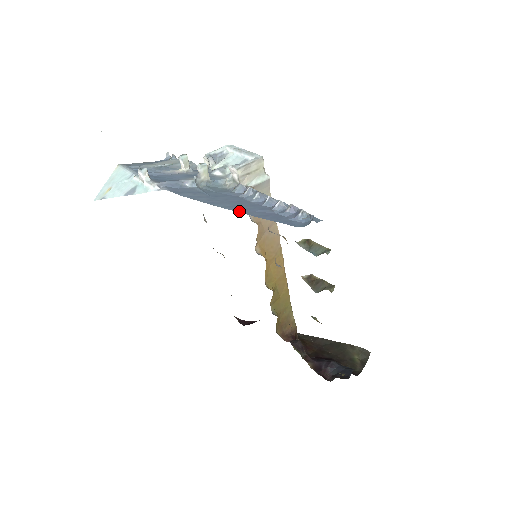
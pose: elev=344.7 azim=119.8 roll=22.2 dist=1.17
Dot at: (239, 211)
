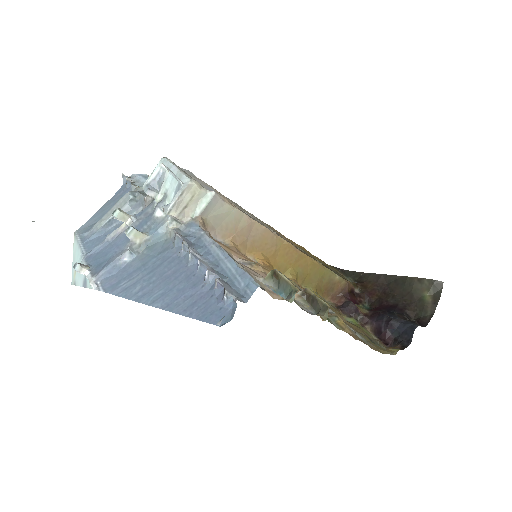
Dot at: (166, 307)
